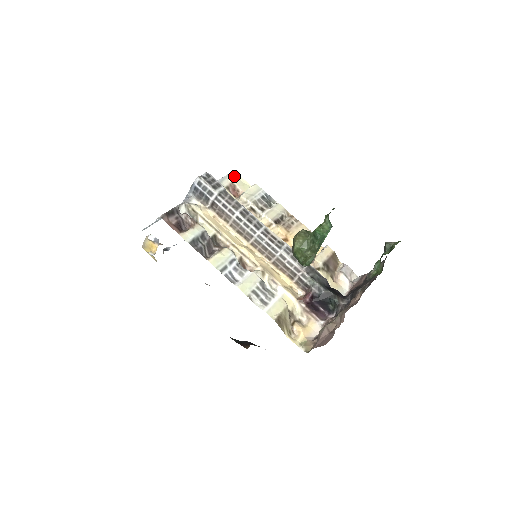
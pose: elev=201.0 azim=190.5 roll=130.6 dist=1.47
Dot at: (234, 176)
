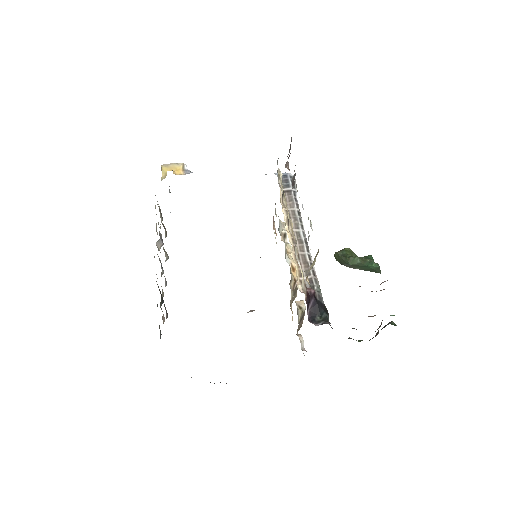
Dot at: occluded
